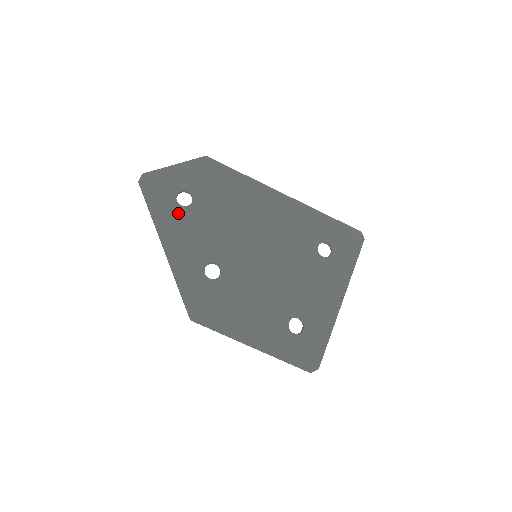
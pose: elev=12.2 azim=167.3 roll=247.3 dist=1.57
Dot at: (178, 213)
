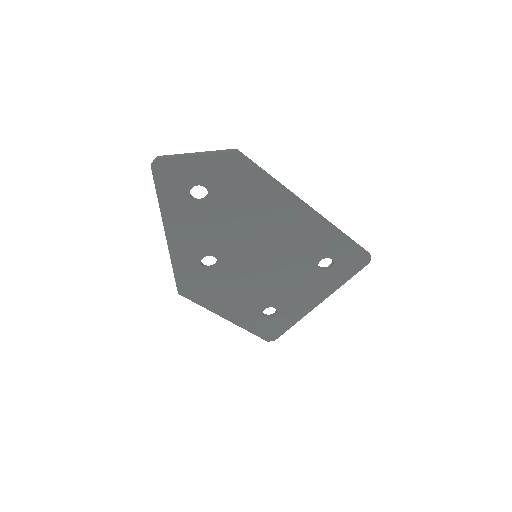
Dot at: (188, 207)
